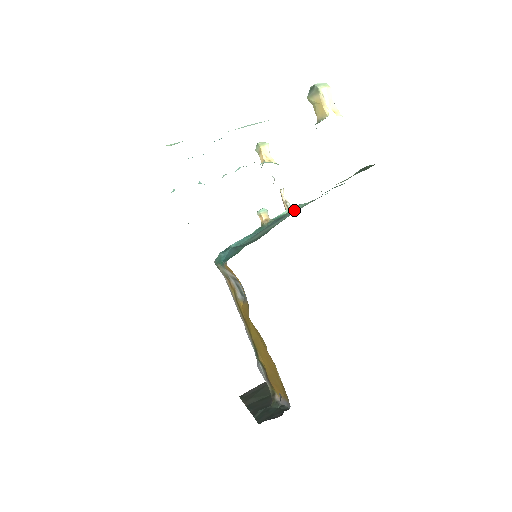
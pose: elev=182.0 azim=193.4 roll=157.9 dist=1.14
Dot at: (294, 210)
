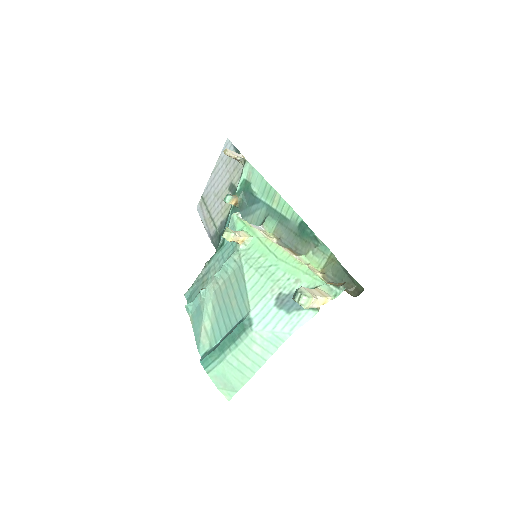
Dot at: (258, 189)
